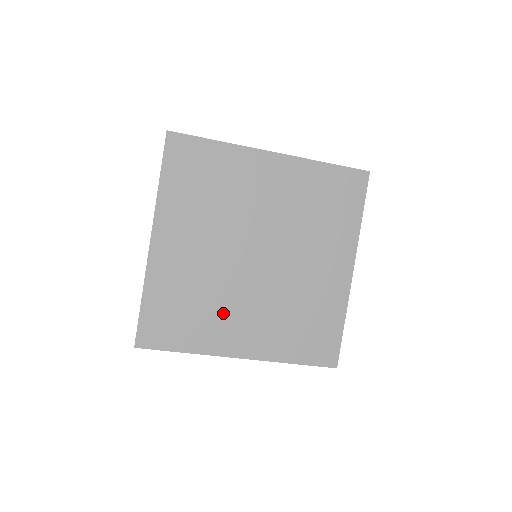
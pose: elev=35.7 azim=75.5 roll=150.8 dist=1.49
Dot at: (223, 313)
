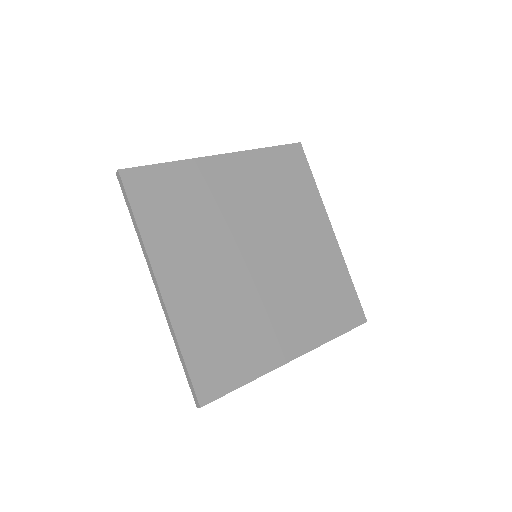
Dot at: (194, 246)
